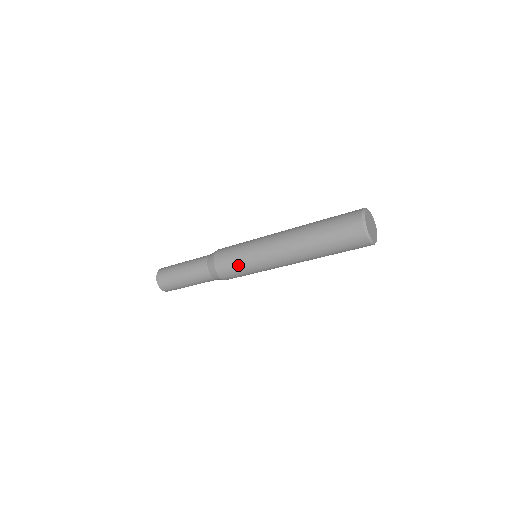
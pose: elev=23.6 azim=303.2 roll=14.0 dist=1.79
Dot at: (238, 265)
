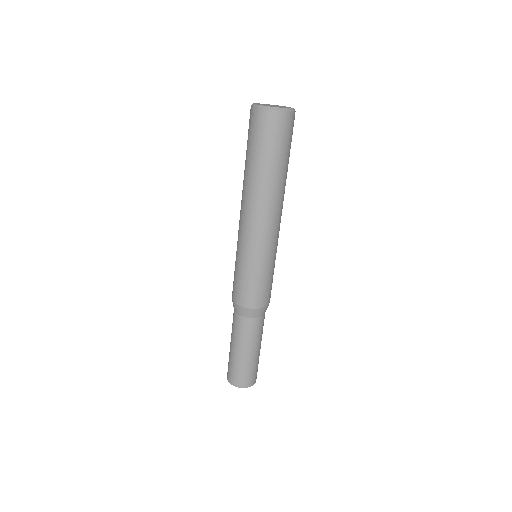
Dot at: occluded
